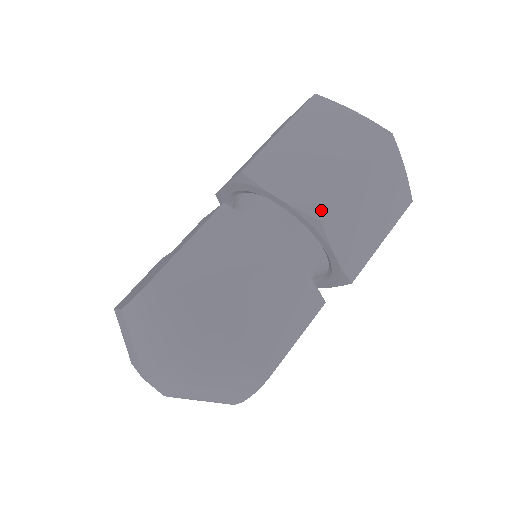
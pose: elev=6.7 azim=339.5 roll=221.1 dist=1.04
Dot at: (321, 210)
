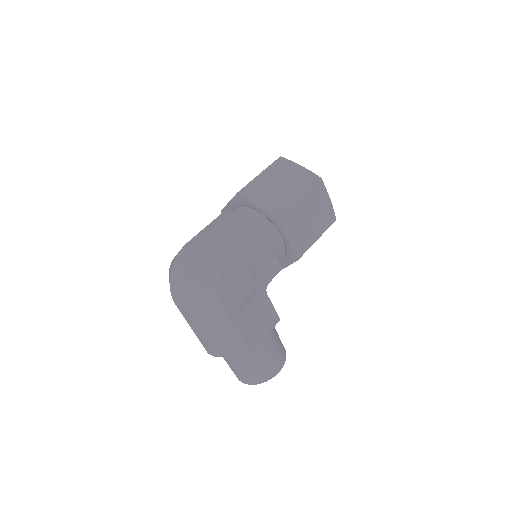
Dot at: (240, 191)
